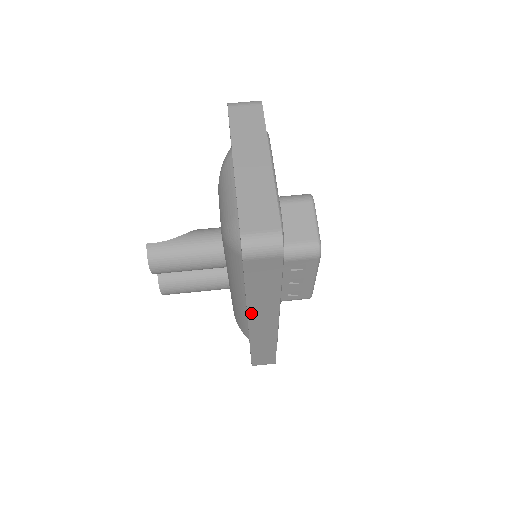
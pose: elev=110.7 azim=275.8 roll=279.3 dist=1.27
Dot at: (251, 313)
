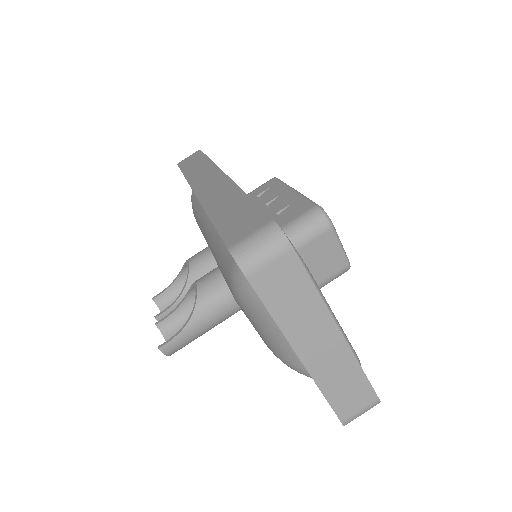
Dot at: occluded
